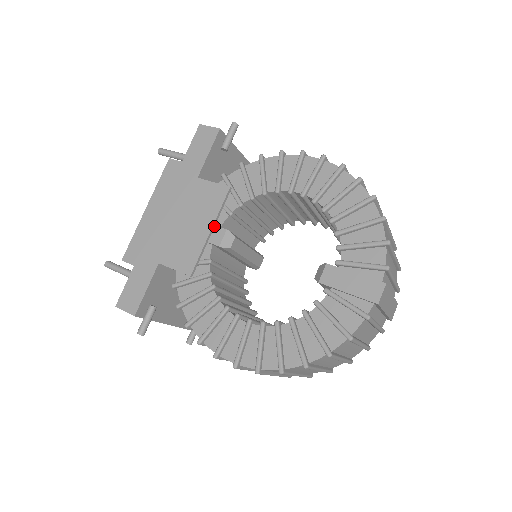
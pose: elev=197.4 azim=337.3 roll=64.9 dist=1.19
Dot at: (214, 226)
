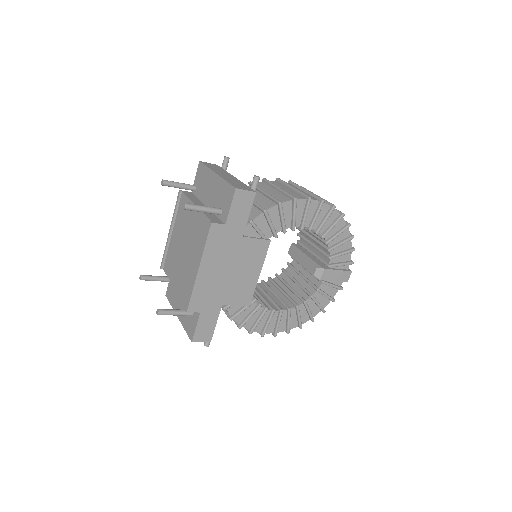
Dot at: (260, 269)
